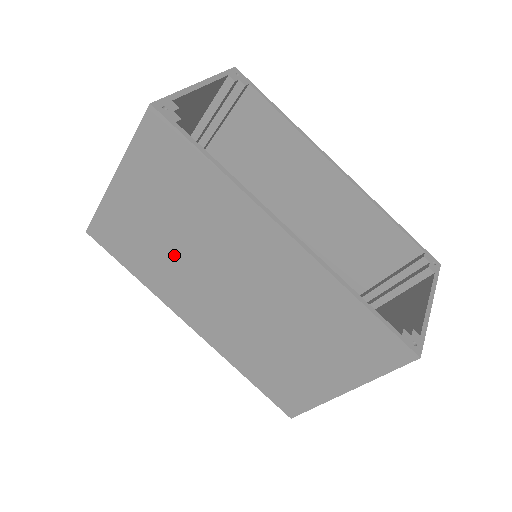
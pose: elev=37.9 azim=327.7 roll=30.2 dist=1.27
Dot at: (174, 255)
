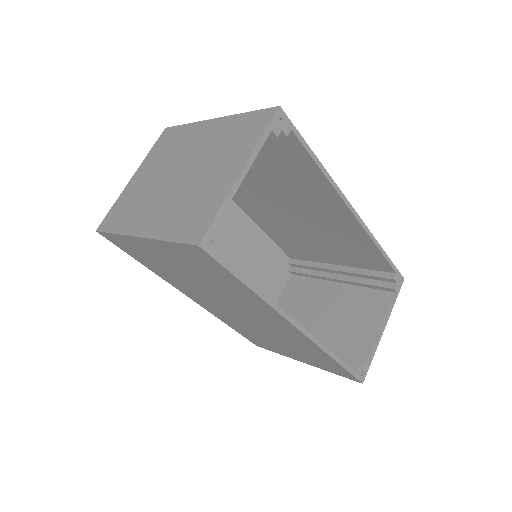
Dot at: (189, 282)
